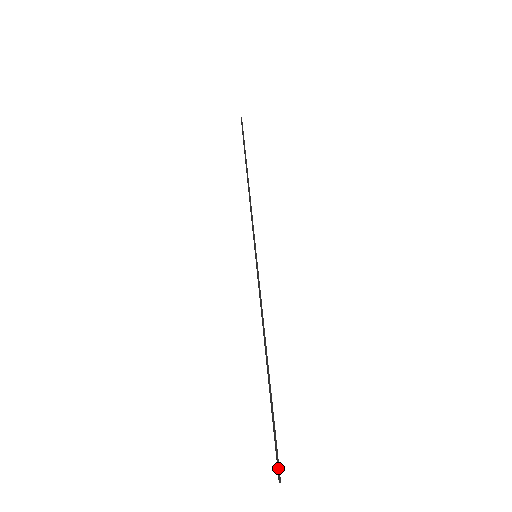
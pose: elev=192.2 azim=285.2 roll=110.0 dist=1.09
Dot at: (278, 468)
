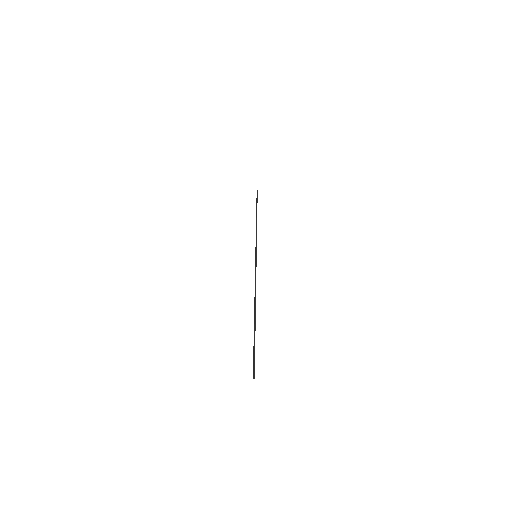
Dot at: (254, 369)
